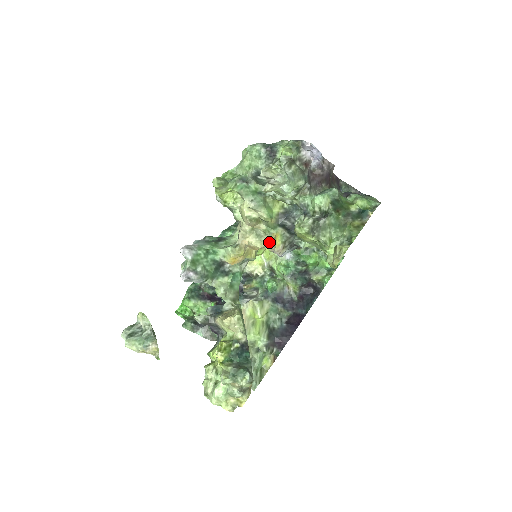
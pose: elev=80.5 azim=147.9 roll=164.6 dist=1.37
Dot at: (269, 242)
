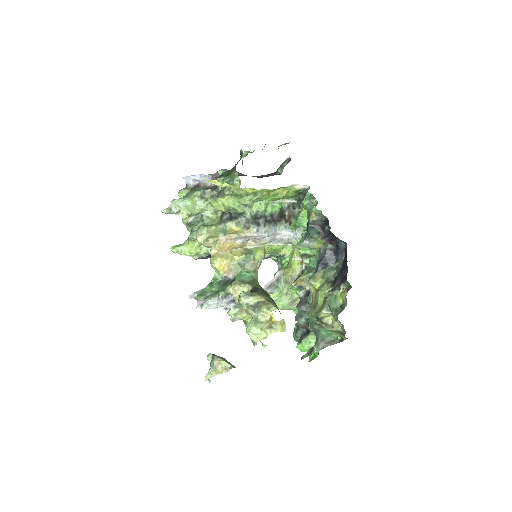
Dot at: (226, 235)
